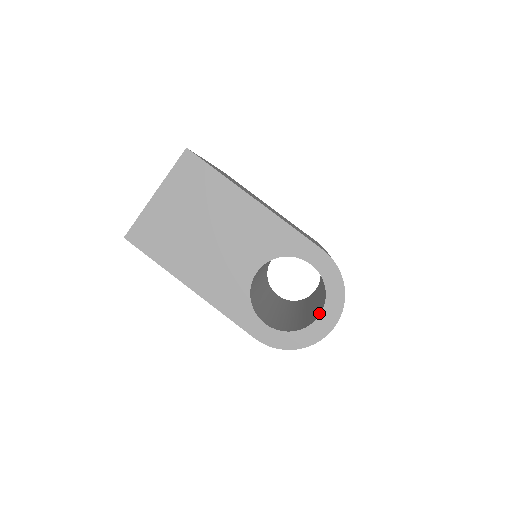
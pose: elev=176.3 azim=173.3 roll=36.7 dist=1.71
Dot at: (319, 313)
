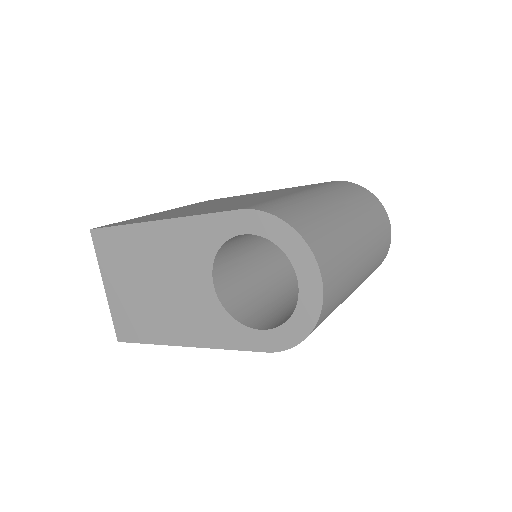
Dot at: occluded
